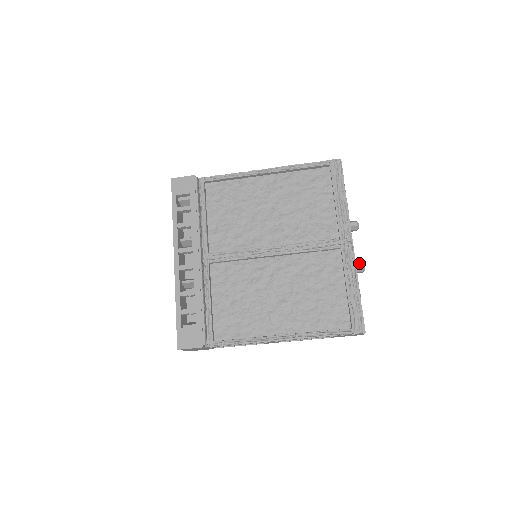
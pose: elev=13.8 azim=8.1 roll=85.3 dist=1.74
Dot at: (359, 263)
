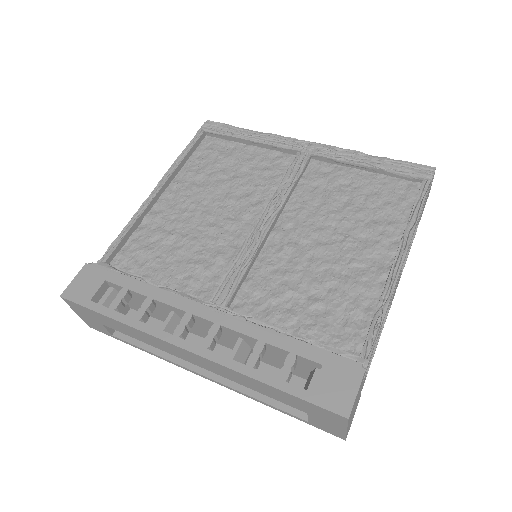
Dot at: occluded
